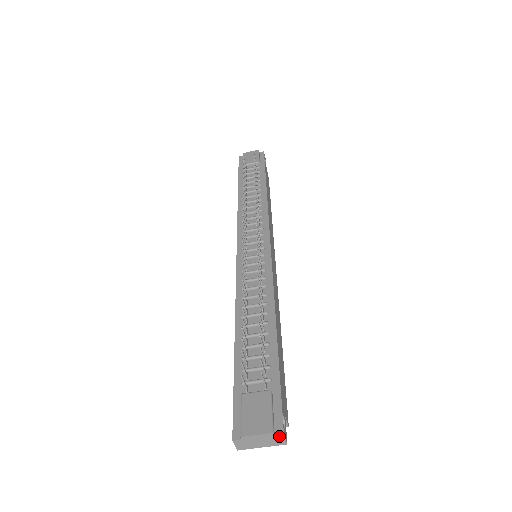
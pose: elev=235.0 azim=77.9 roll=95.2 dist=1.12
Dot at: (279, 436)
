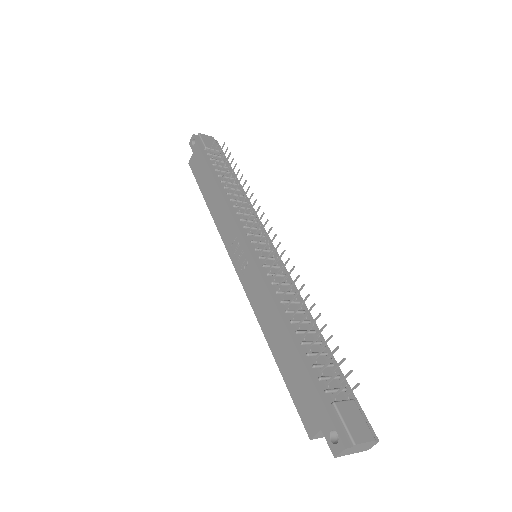
Dot at: (375, 443)
